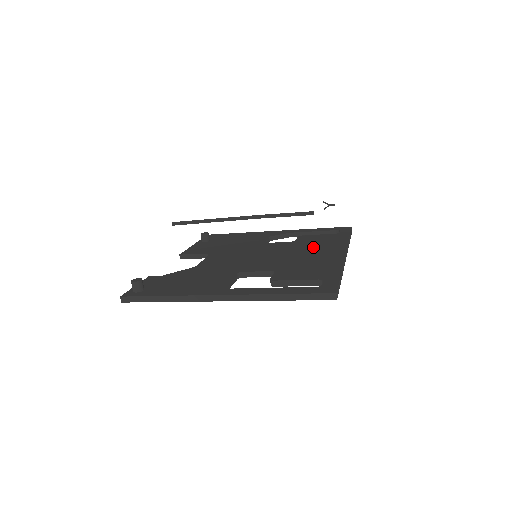
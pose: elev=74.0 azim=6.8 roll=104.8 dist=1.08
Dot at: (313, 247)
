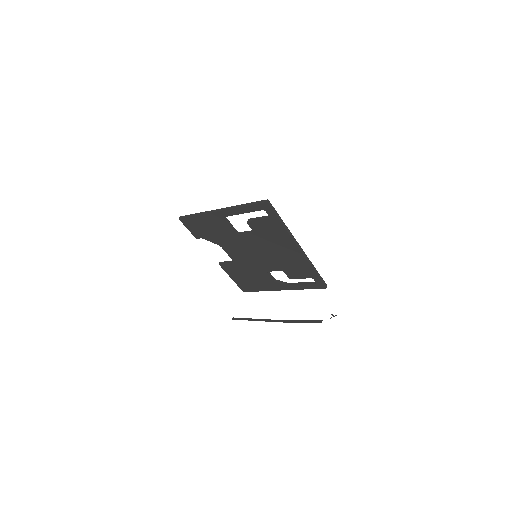
Dot at: occluded
